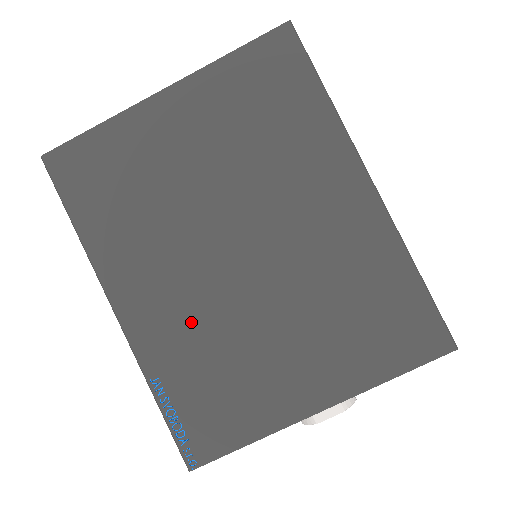
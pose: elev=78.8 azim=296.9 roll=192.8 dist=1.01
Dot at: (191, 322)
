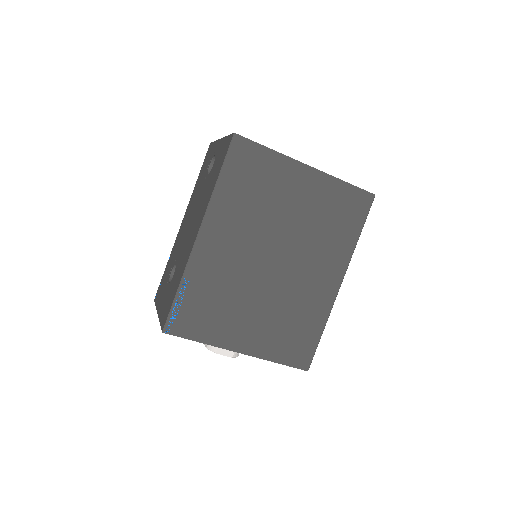
Dot at: (226, 271)
